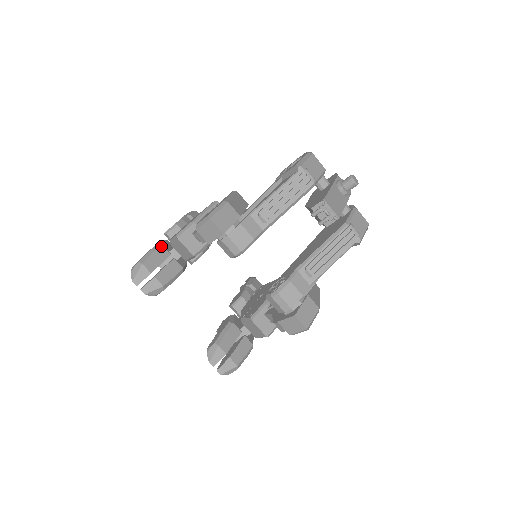
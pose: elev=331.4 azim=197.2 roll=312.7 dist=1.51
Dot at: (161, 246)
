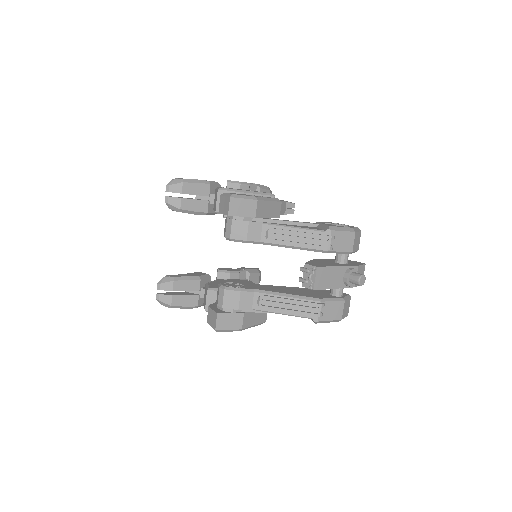
Dot at: (209, 185)
